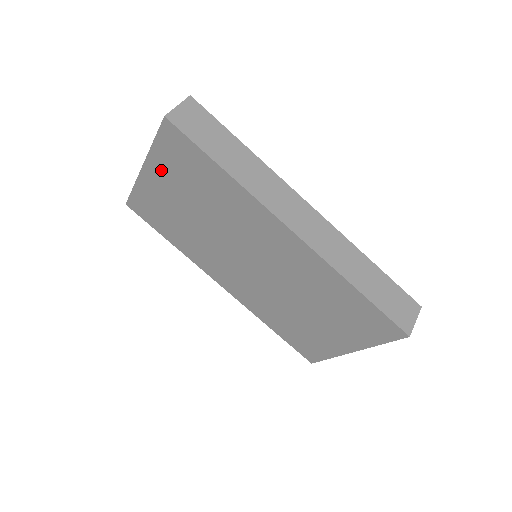
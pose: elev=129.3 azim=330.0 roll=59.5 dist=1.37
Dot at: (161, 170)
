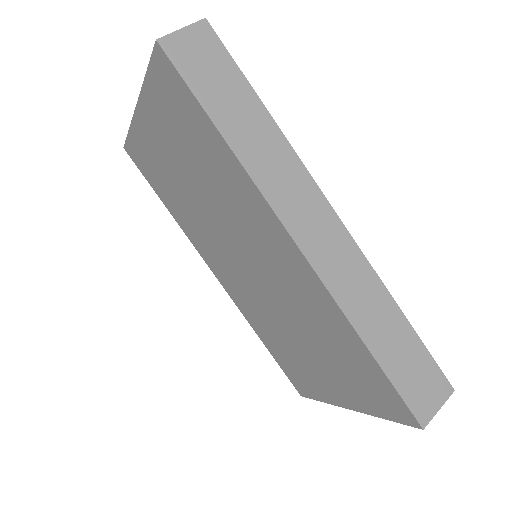
Dot at: (155, 115)
